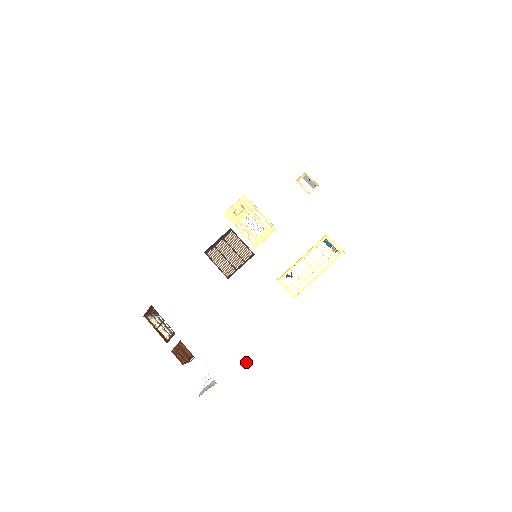
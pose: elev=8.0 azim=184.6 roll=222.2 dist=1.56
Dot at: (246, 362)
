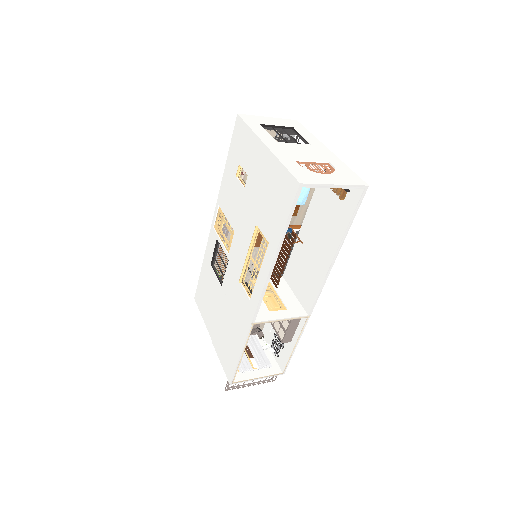
Dot at: (237, 363)
